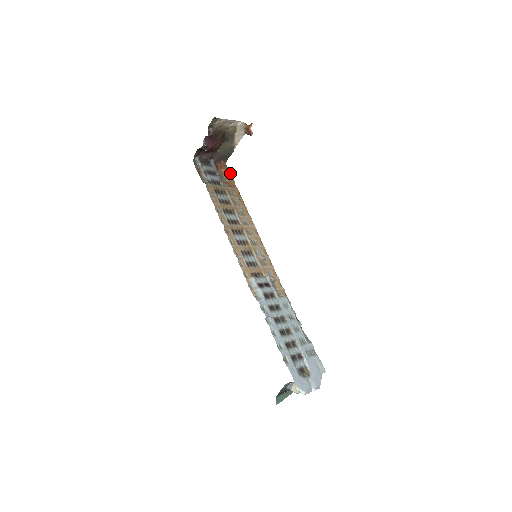
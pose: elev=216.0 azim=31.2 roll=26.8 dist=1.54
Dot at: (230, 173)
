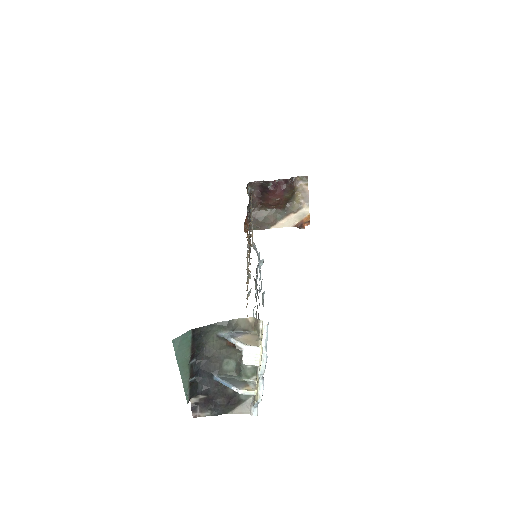
Dot at: occluded
